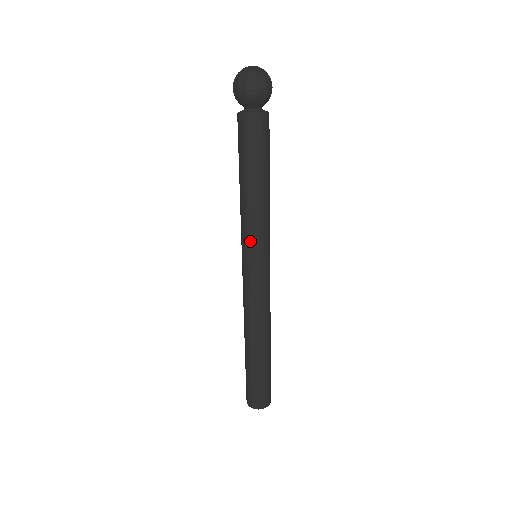
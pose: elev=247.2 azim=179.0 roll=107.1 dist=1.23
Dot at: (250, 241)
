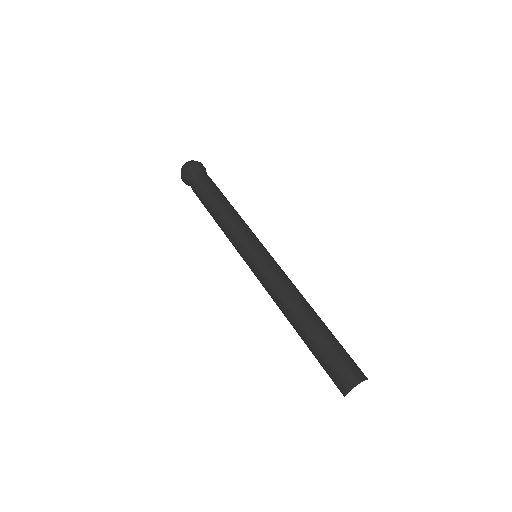
Dot at: (244, 238)
